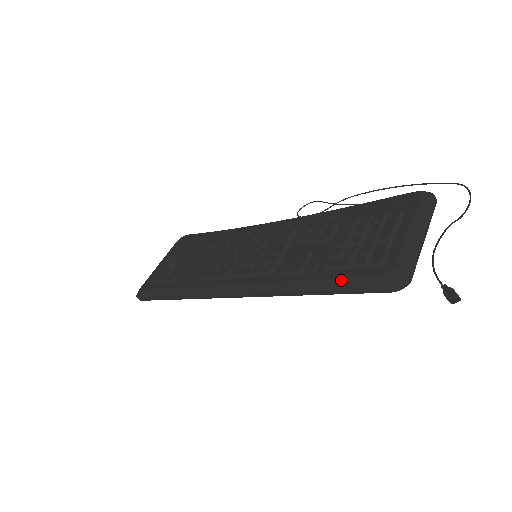
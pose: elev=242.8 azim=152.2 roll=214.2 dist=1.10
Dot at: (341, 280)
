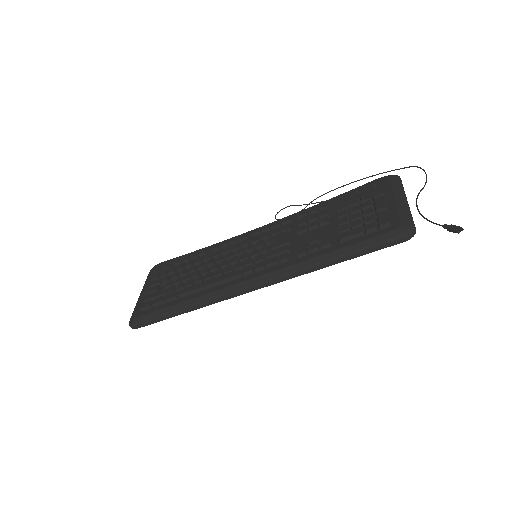
Dot at: (360, 244)
